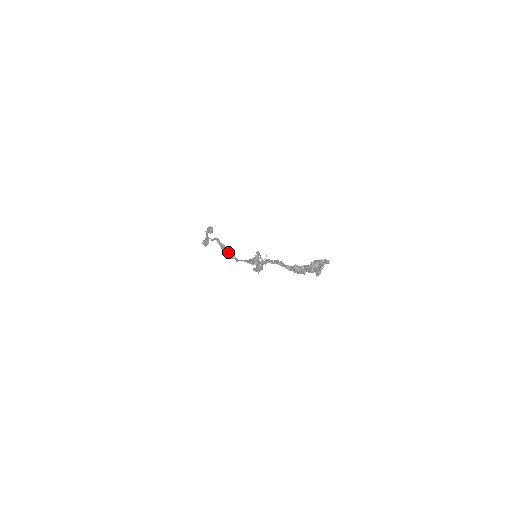
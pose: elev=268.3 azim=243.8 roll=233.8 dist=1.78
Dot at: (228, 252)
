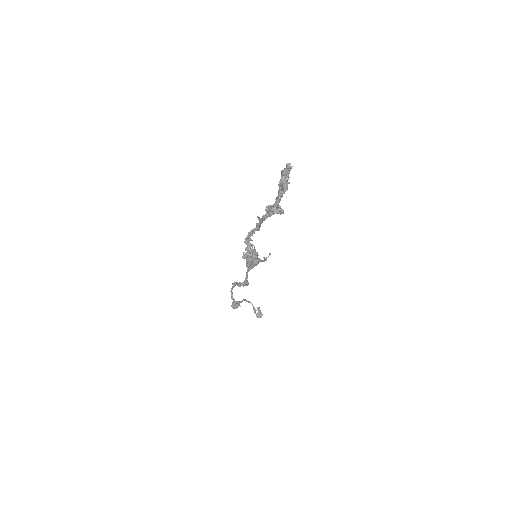
Dot at: occluded
